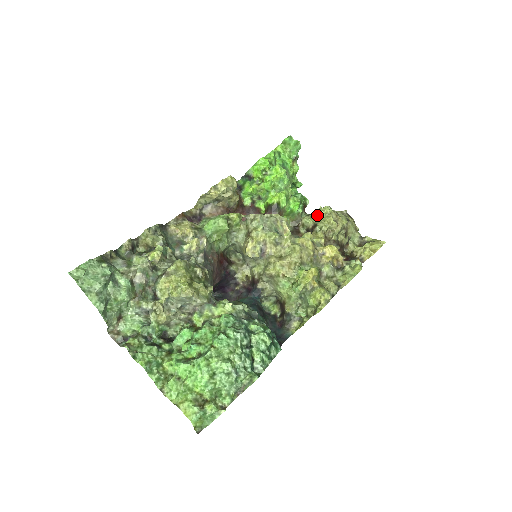
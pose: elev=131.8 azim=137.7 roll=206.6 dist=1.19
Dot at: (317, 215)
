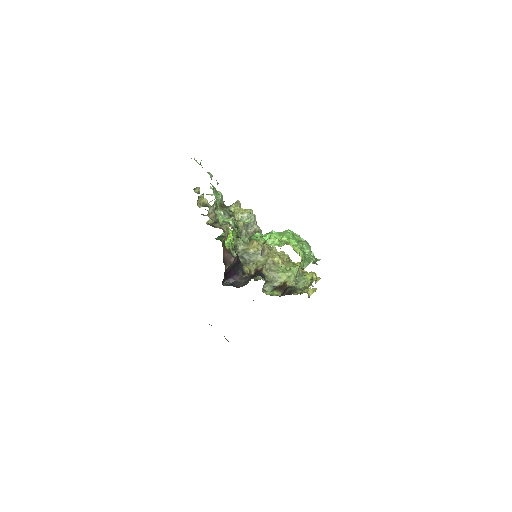
Dot at: occluded
